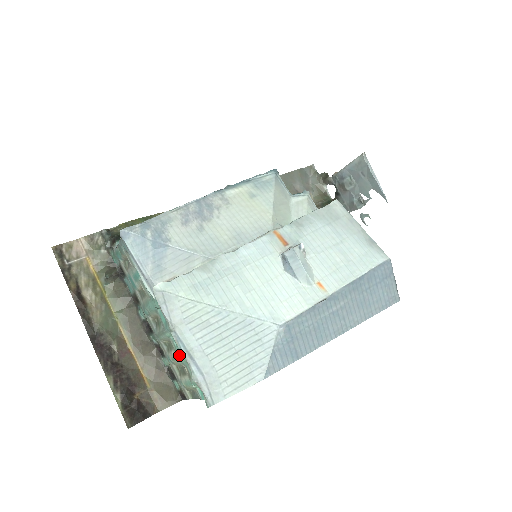
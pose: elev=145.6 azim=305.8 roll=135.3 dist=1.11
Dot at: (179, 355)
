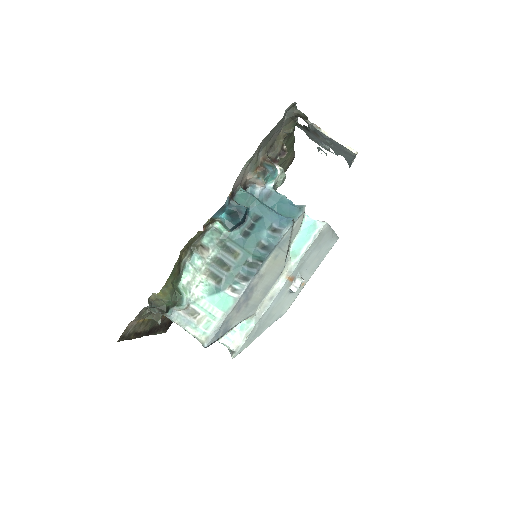
Dot at: occluded
